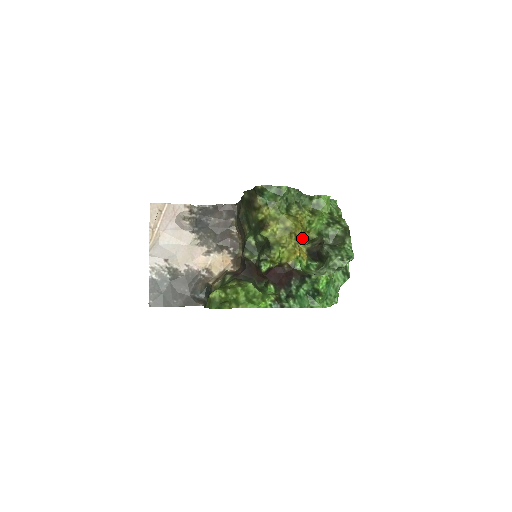
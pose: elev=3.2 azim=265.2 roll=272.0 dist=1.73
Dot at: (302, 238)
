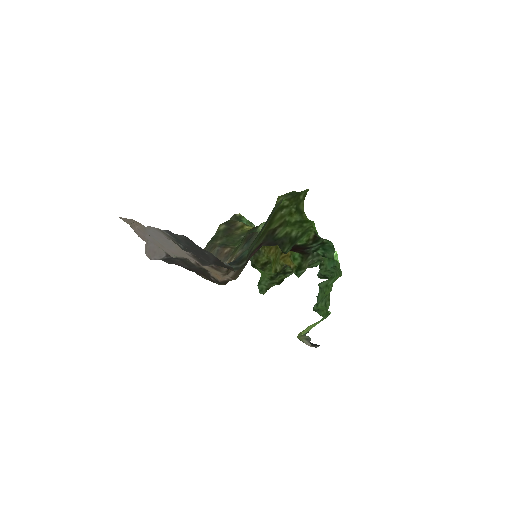
Dot at: (278, 258)
